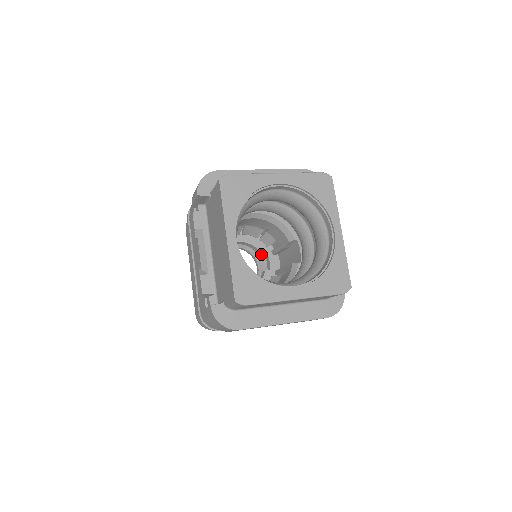
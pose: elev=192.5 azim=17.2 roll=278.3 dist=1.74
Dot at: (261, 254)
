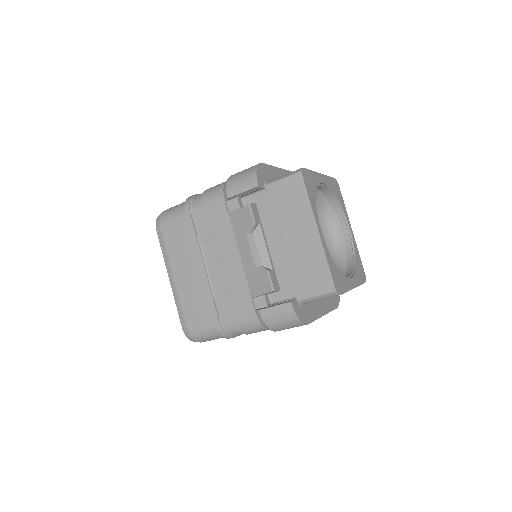
Dot at: occluded
